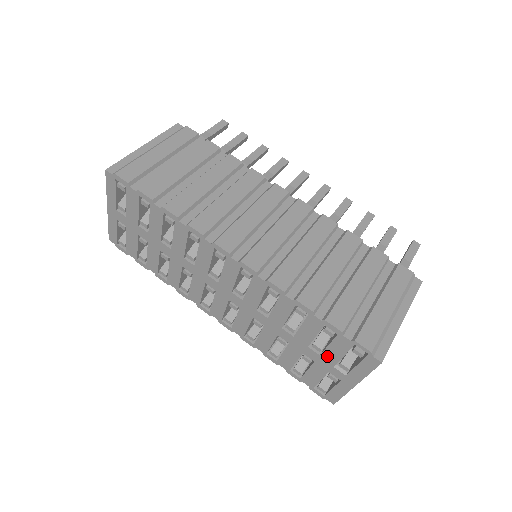
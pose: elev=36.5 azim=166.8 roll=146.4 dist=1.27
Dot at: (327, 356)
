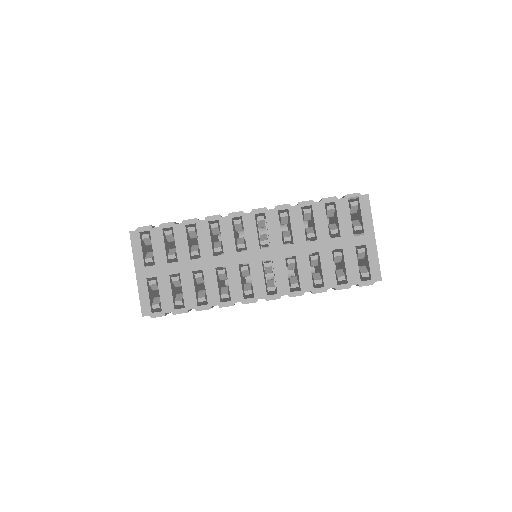
Dot at: (344, 231)
